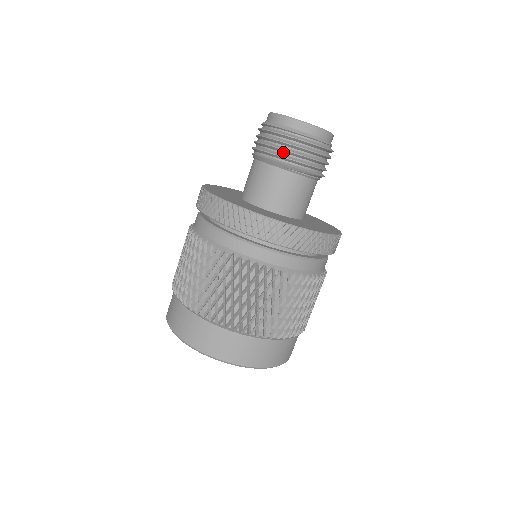
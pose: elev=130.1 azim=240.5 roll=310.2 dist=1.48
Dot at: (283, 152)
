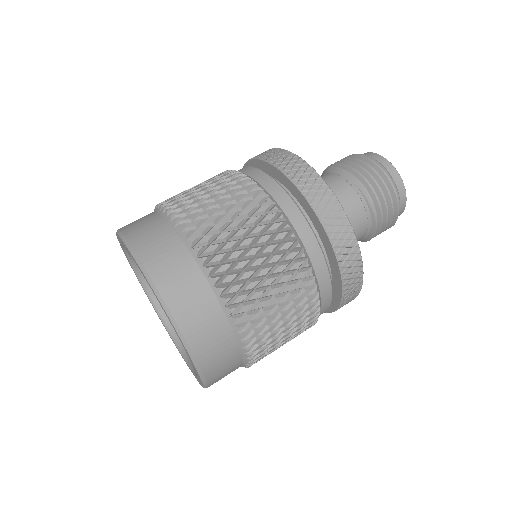
Dot at: (358, 171)
